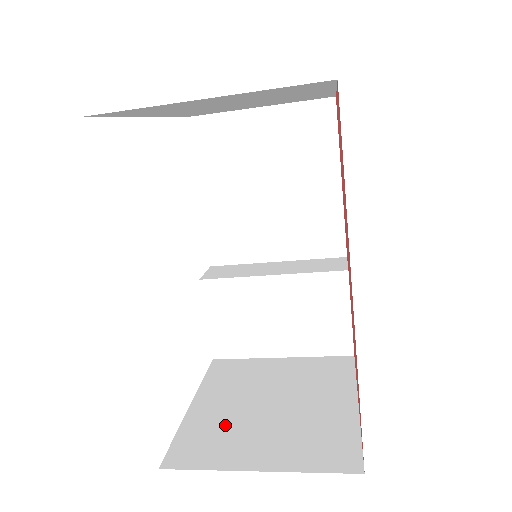
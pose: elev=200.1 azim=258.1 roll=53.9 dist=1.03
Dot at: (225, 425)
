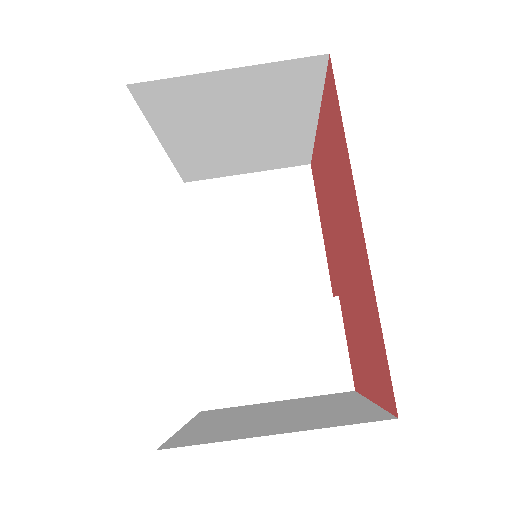
Dot at: (228, 426)
